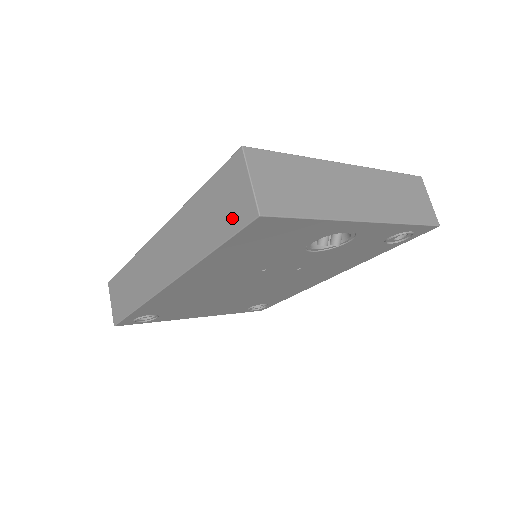
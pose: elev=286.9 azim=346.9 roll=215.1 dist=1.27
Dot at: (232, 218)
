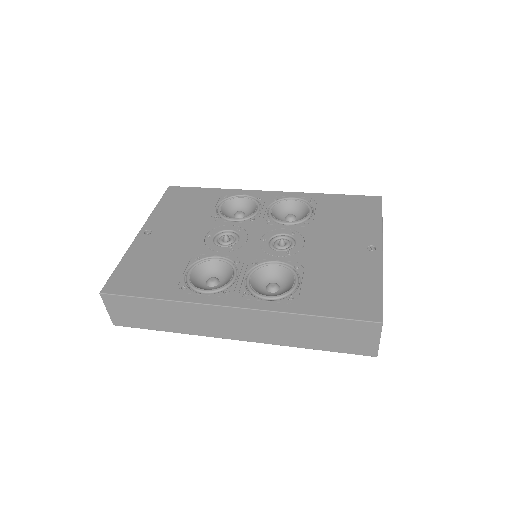
Dot at: (349, 347)
